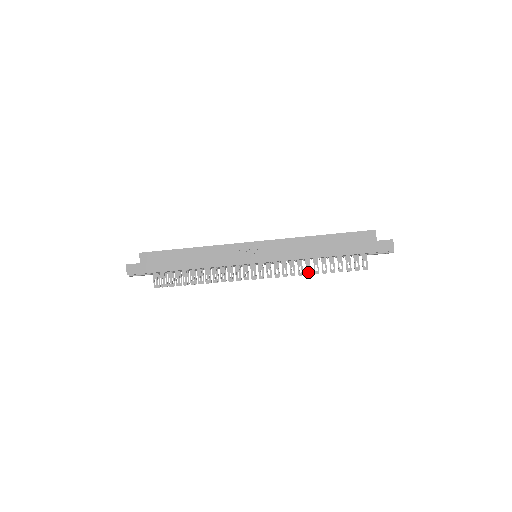
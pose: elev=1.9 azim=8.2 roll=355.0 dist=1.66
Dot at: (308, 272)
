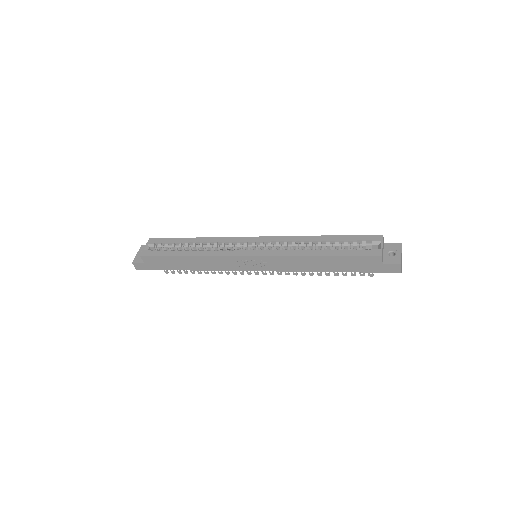
Dot at: (311, 274)
